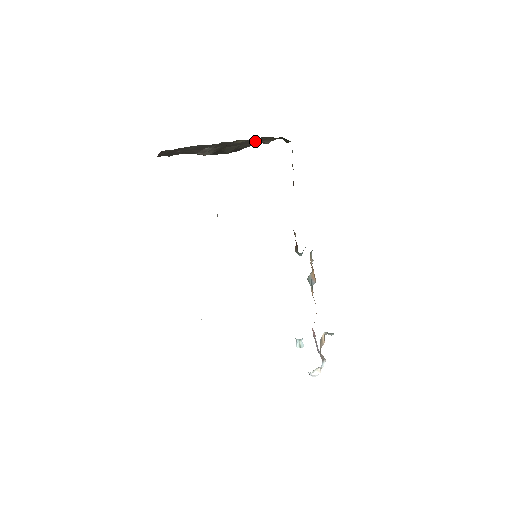
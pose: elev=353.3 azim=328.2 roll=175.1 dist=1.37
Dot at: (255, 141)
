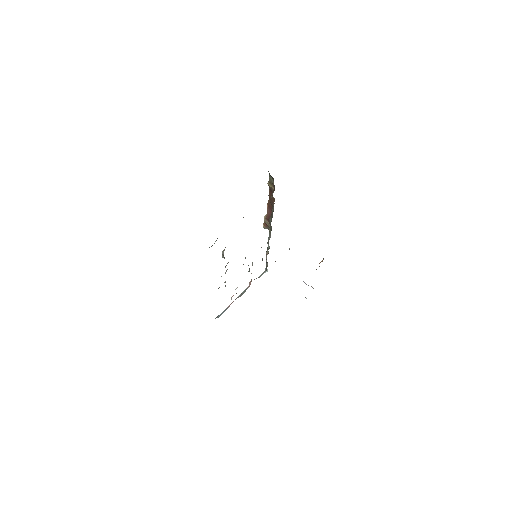
Dot at: occluded
